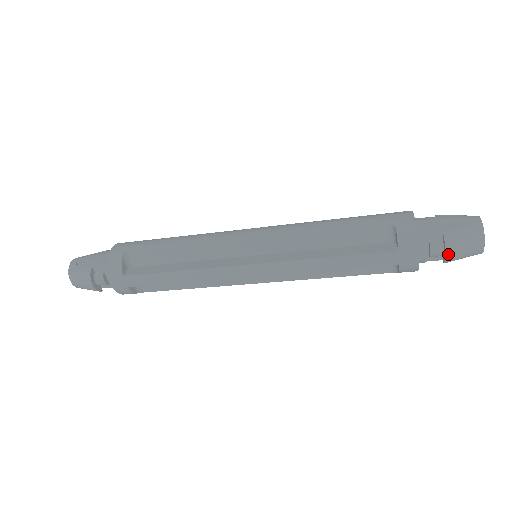
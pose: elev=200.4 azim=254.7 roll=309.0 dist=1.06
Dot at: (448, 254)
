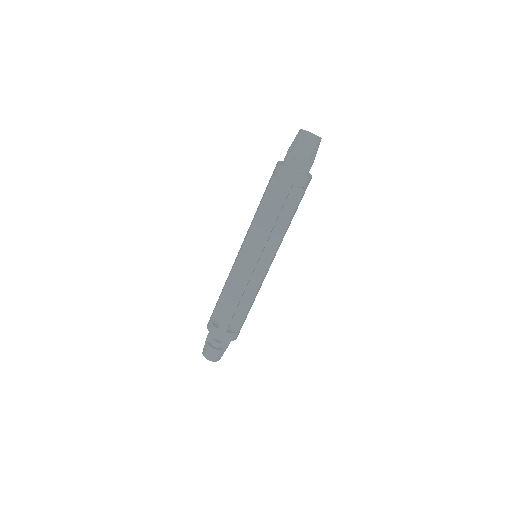
Dot at: (301, 156)
